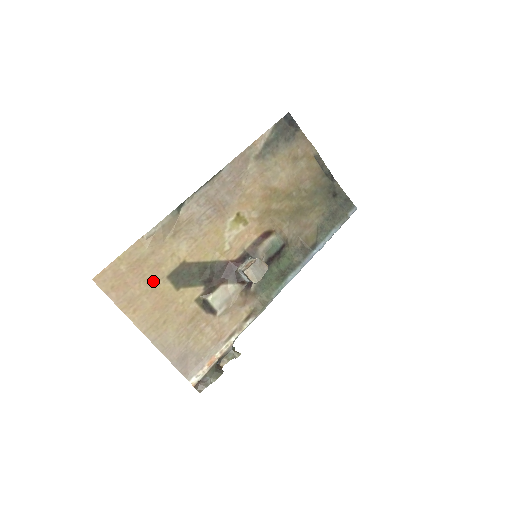
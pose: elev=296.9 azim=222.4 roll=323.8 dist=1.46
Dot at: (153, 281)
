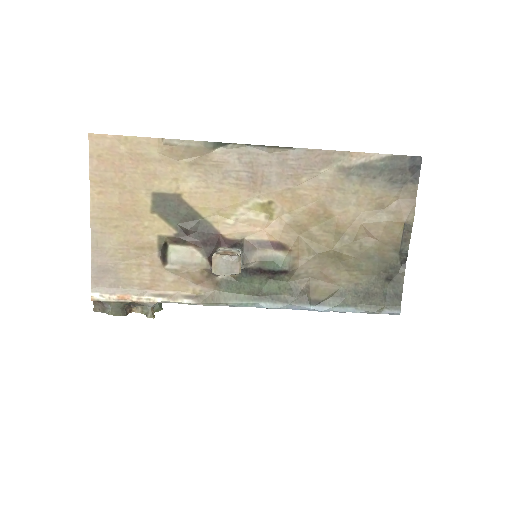
Dot at: (138, 184)
